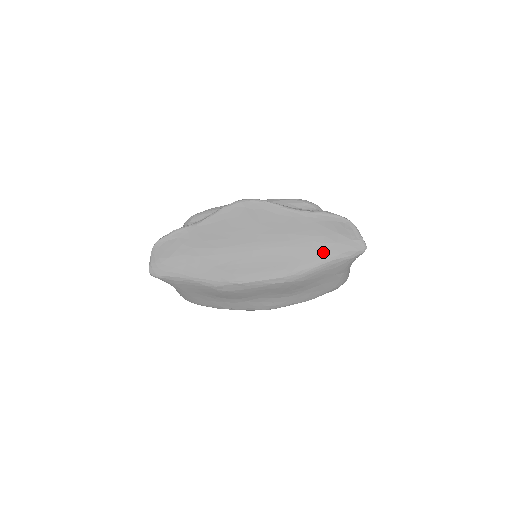
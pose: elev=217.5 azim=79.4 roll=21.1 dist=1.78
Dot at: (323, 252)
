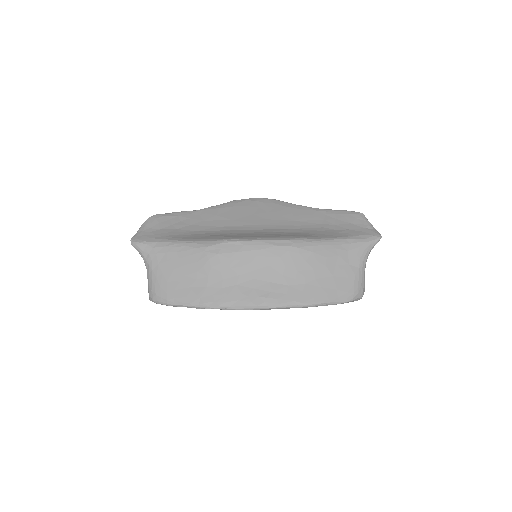
Dot at: (334, 234)
